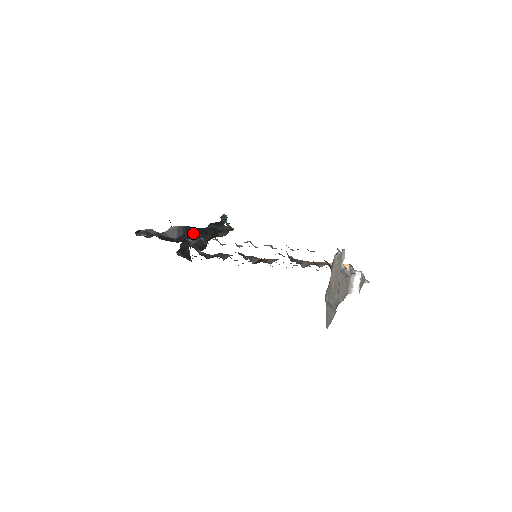
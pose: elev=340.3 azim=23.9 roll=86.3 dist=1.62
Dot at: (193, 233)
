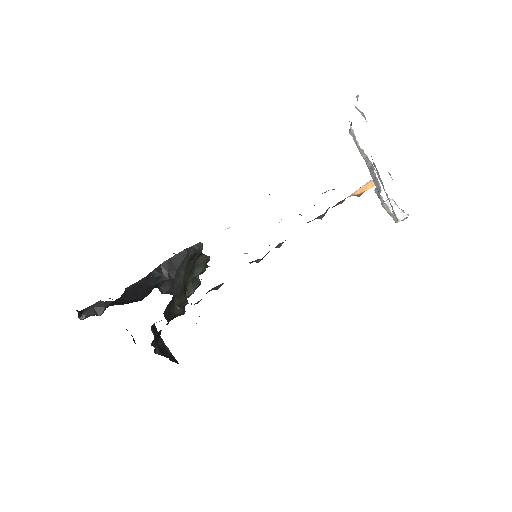
Dot at: (159, 276)
